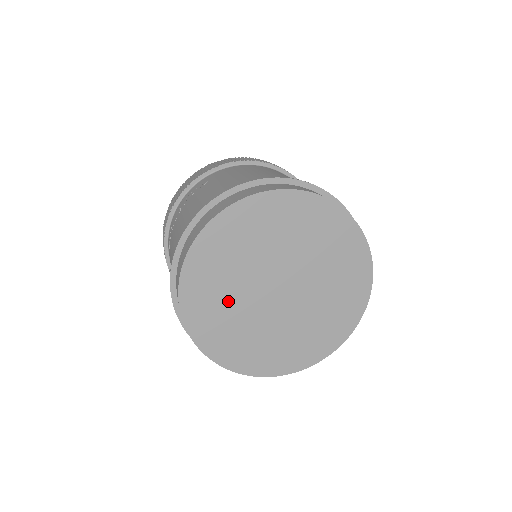
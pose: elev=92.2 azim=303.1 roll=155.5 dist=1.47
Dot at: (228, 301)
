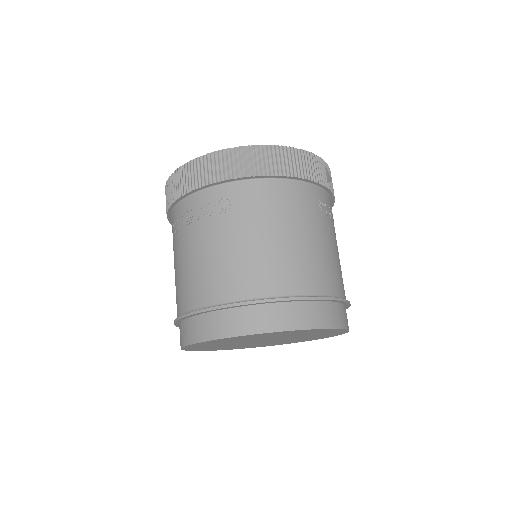
Dot at: (221, 345)
